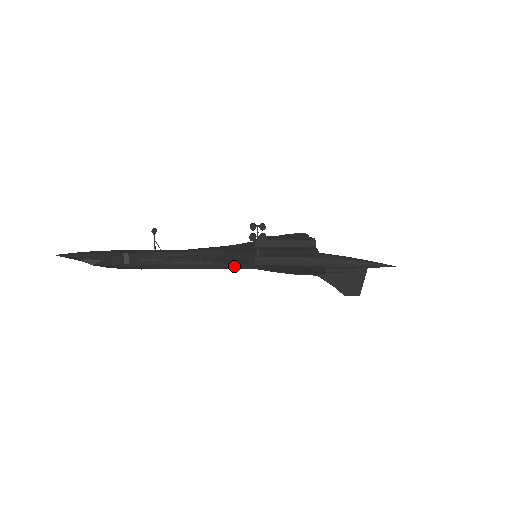
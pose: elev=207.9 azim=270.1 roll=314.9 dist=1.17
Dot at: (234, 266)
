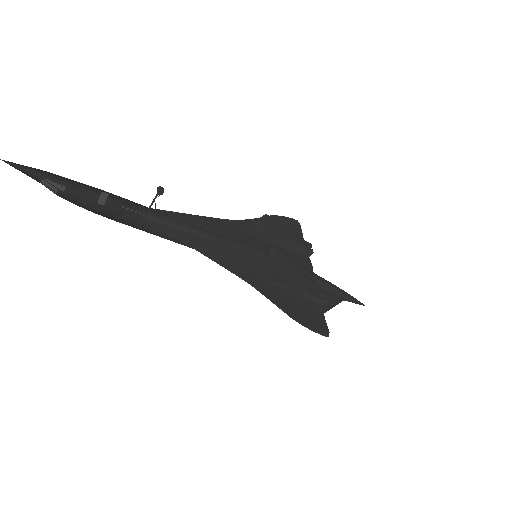
Dot at: occluded
